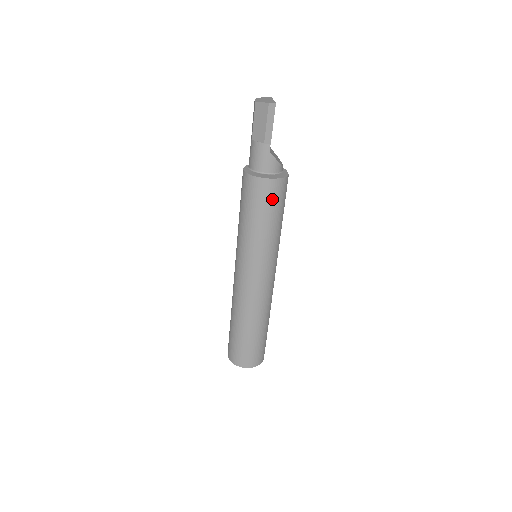
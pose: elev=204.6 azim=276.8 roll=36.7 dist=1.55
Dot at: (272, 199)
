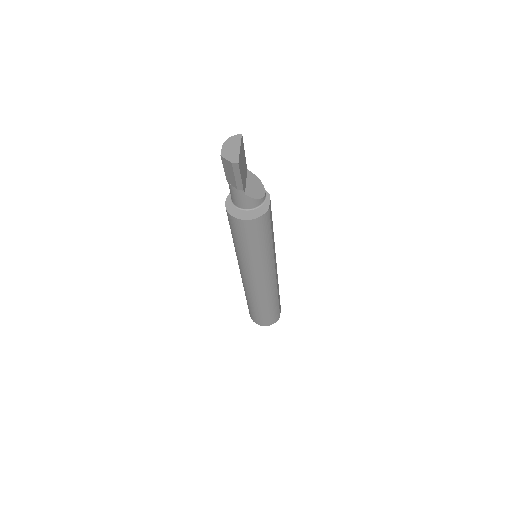
Dot at: (255, 232)
